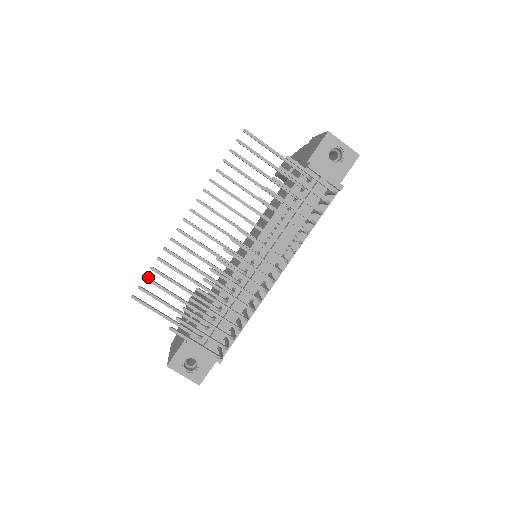
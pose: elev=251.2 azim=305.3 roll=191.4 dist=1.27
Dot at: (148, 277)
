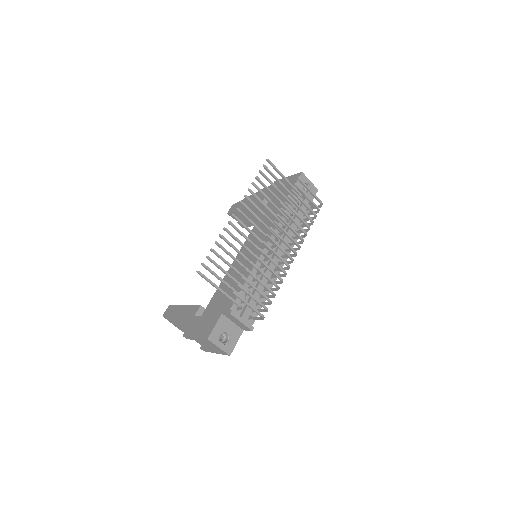
Dot at: (208, 257)
